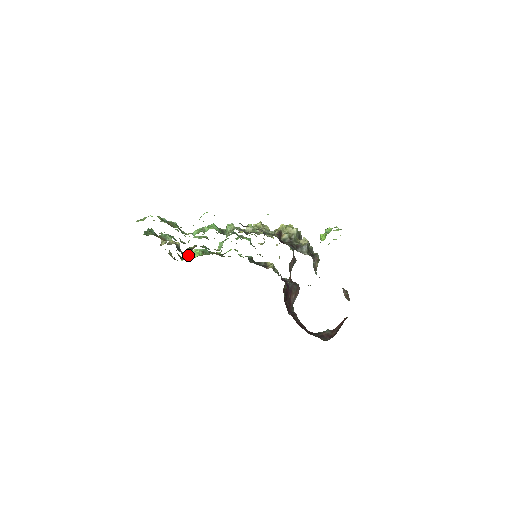
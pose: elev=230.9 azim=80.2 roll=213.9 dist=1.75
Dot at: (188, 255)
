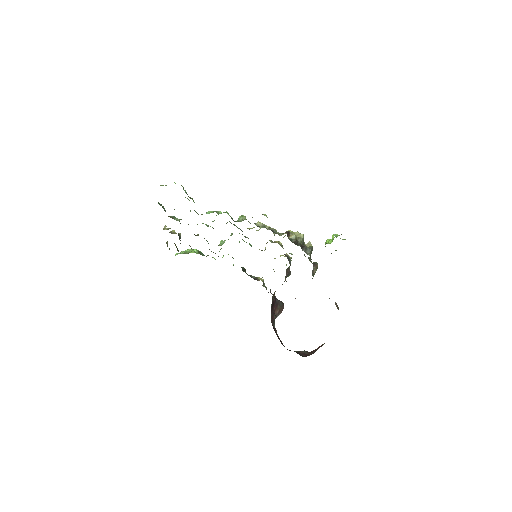
Dot at: (183, 252)
